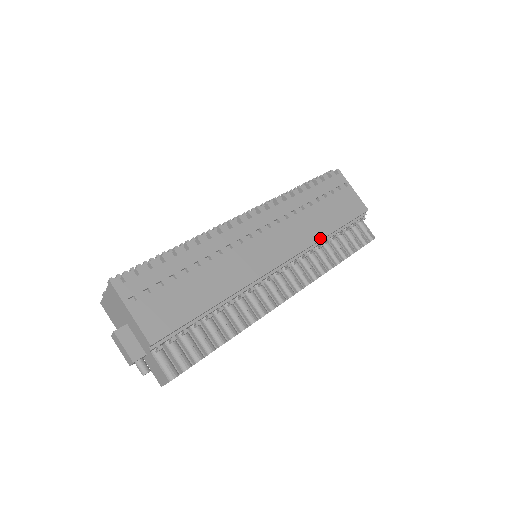
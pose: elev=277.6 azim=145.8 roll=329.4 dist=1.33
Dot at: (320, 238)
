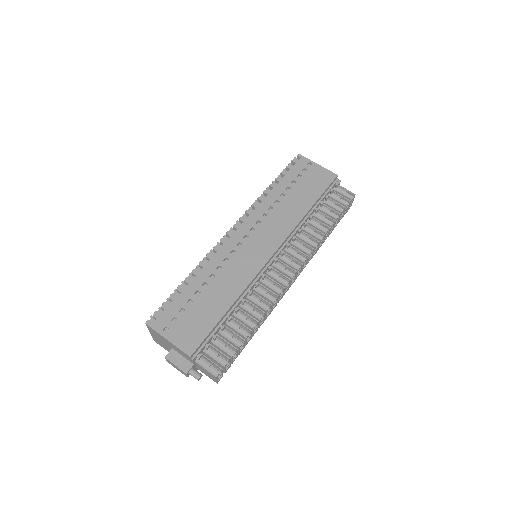
Dot at: (300, 219)
